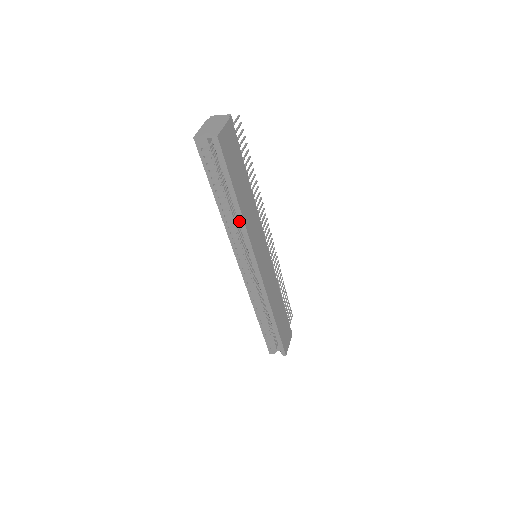
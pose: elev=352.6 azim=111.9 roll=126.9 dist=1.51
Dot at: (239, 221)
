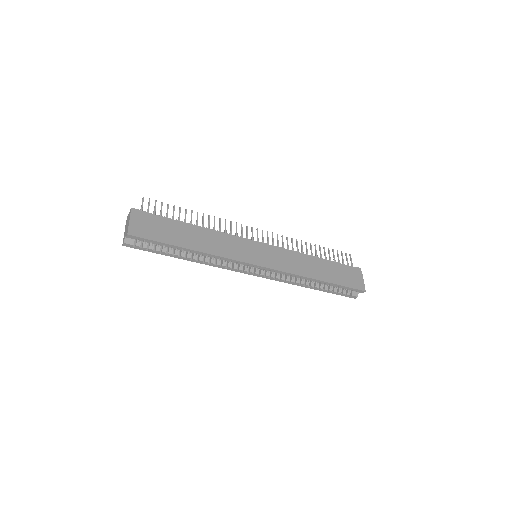
Dot at: (208, 255)
